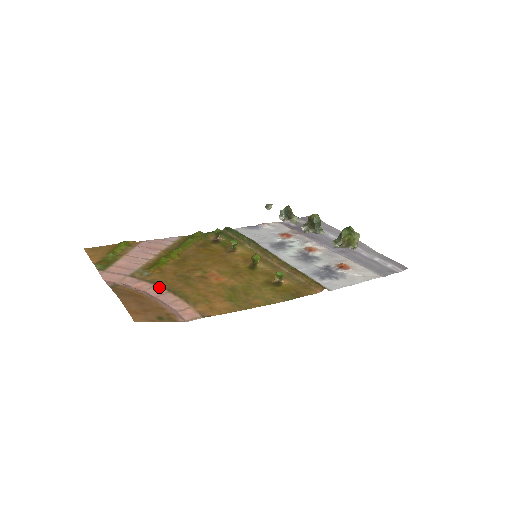
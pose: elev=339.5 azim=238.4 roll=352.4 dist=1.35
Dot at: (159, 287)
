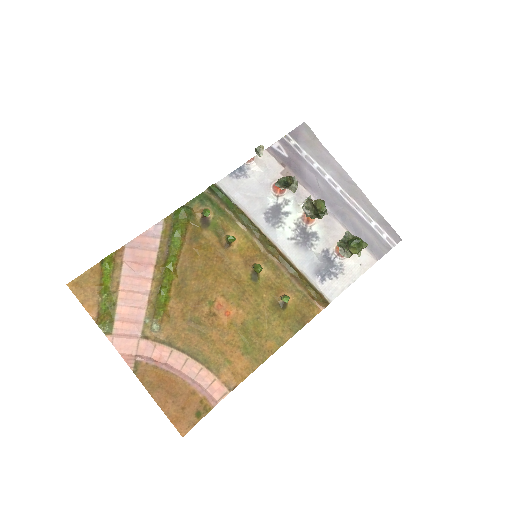
Dot at: (177, 351)
